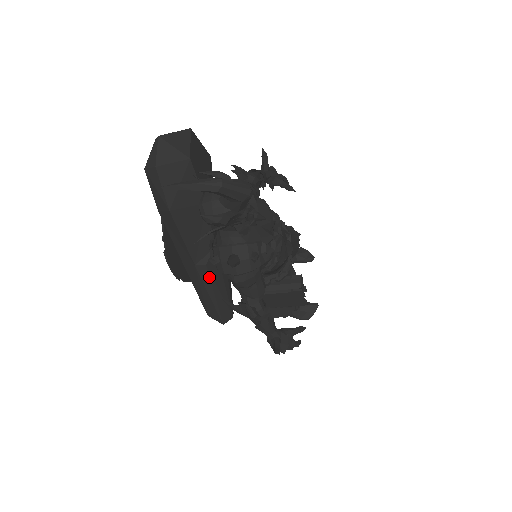
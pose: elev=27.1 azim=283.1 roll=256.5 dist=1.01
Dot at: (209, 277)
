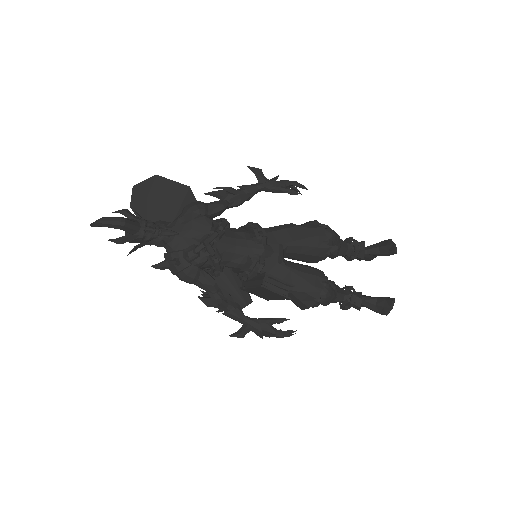
Dot at: occluded
